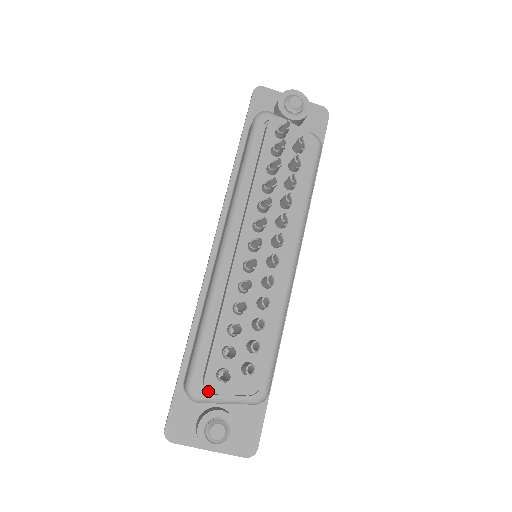
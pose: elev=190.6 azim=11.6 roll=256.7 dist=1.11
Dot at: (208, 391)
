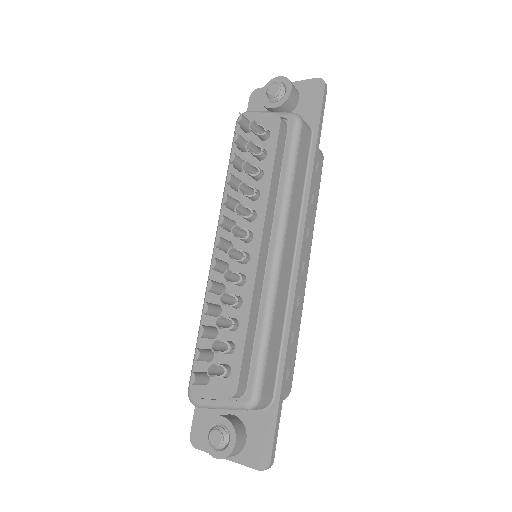
Dot at: occluded
